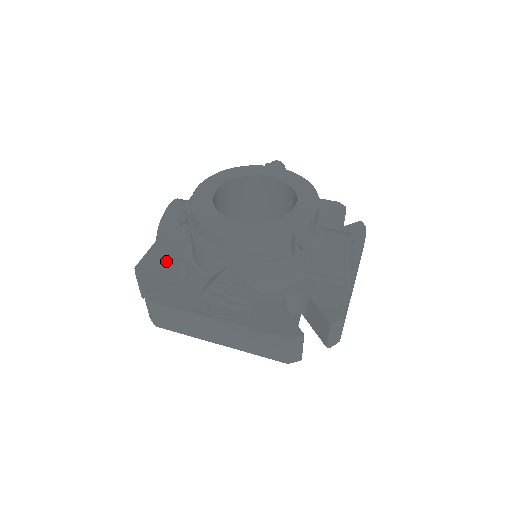
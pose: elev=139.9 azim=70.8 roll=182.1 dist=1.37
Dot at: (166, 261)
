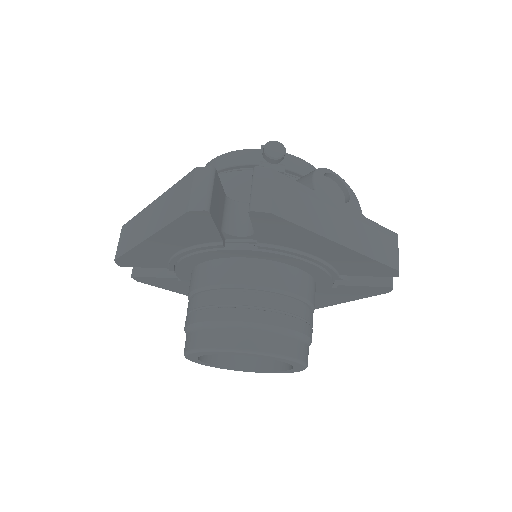
Dot at: occluded
